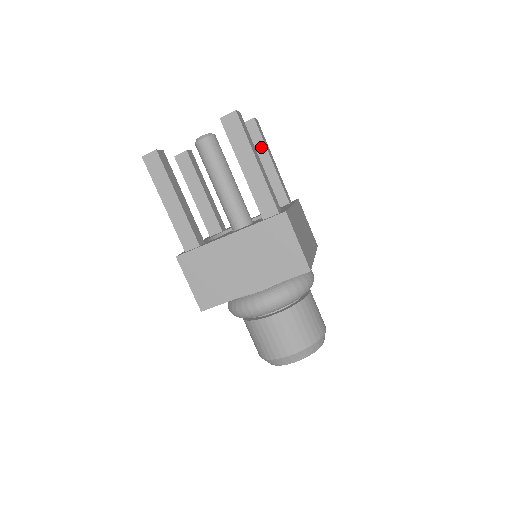
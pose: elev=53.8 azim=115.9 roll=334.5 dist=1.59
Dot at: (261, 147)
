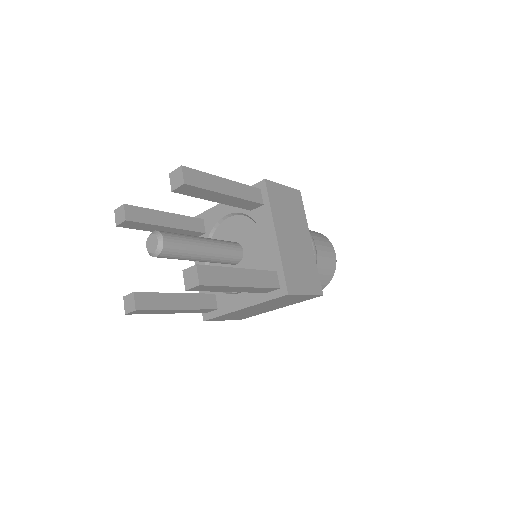
Dot at: (208, 194)
